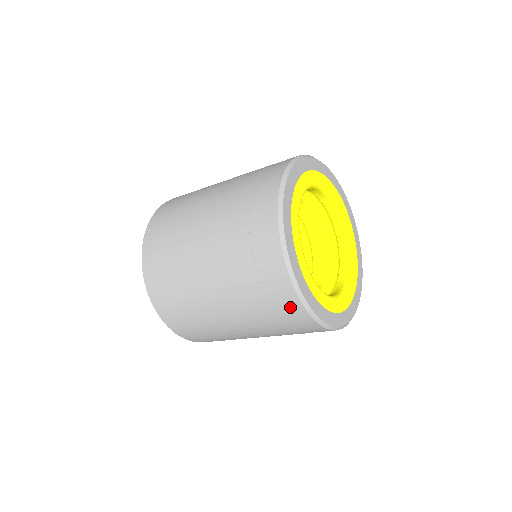
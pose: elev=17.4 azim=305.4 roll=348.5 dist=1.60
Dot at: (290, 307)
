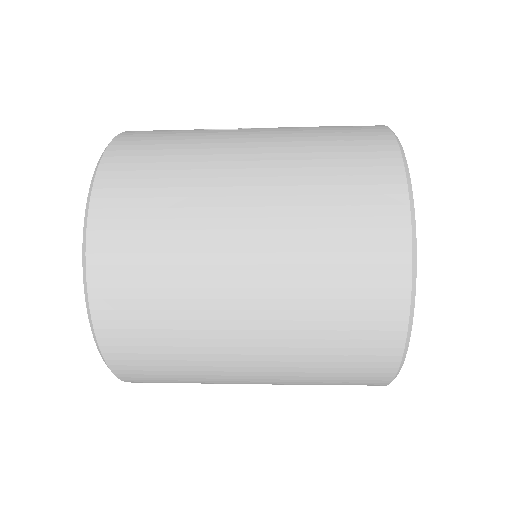
Dot at: (374, 373)
